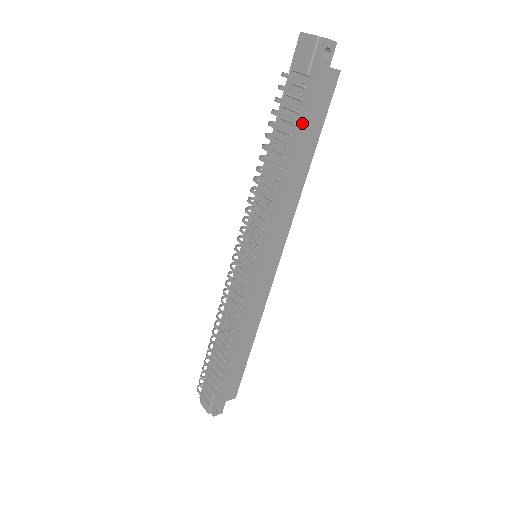
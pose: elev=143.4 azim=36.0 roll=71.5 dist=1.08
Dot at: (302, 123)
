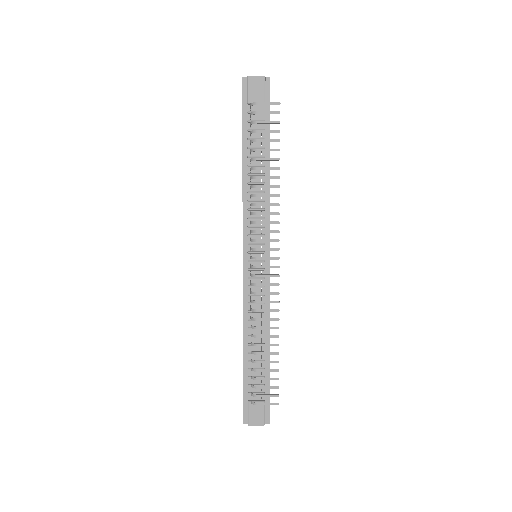
Dot at: occluded
